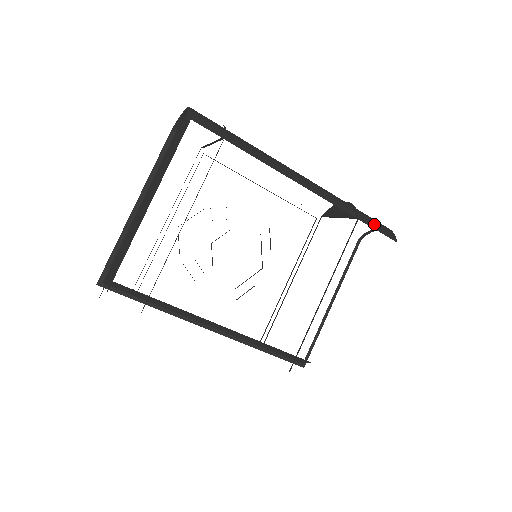
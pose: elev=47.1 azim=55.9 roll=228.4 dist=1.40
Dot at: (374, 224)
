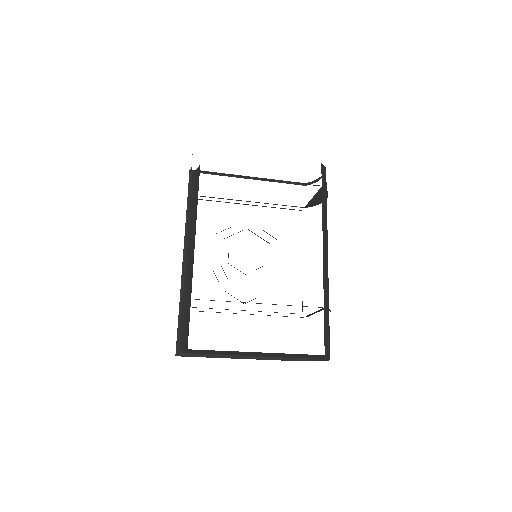
Dot at: (327, 331)
